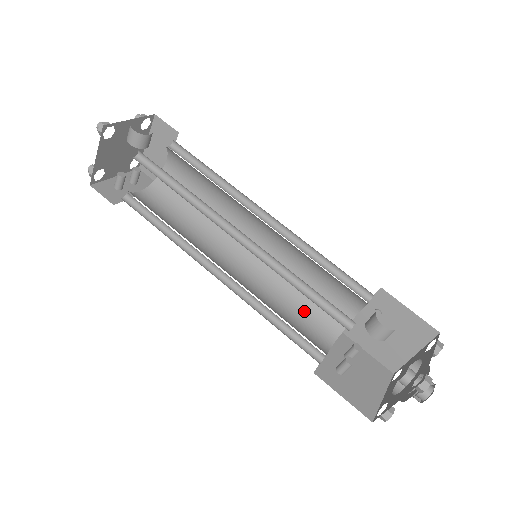
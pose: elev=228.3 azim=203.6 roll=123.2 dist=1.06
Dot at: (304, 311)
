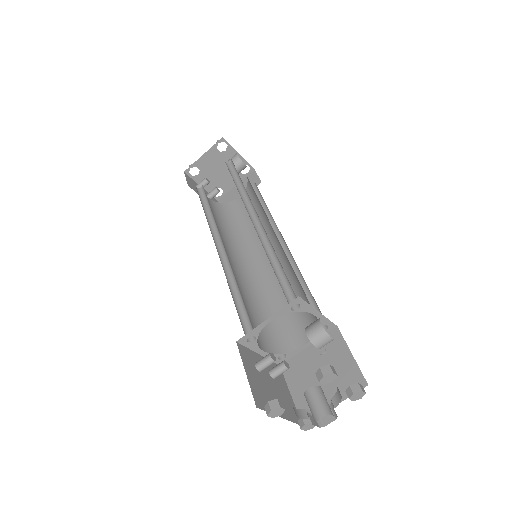
Dot at: (262, 321)
